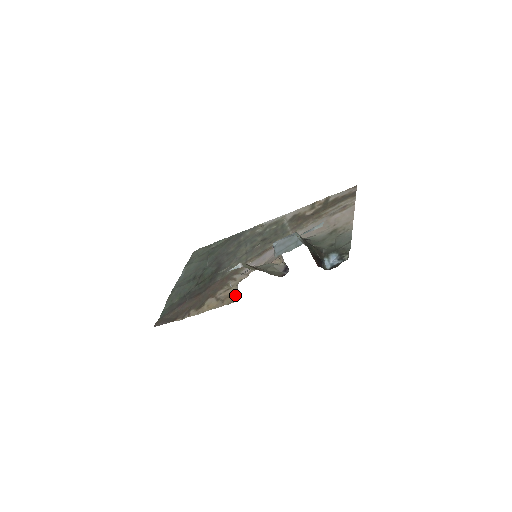
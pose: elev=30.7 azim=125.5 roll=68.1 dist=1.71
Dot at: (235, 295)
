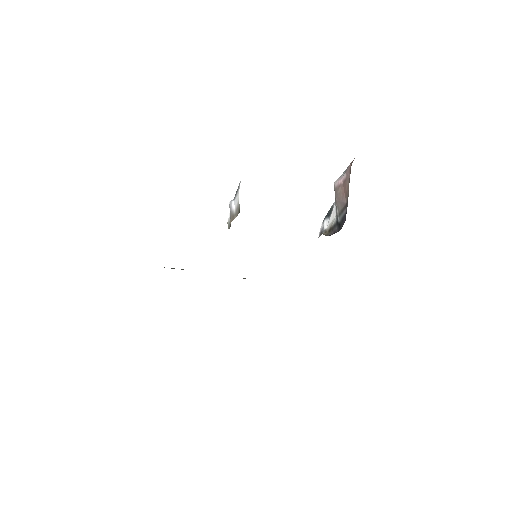
Dot at: occluded
